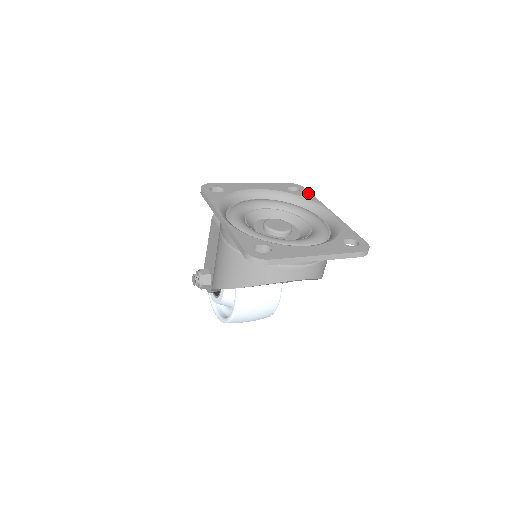
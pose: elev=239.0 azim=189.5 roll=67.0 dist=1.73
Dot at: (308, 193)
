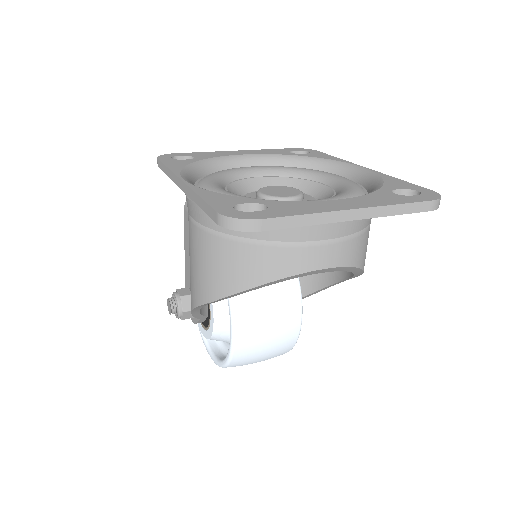
Dot at: (322, 154)
